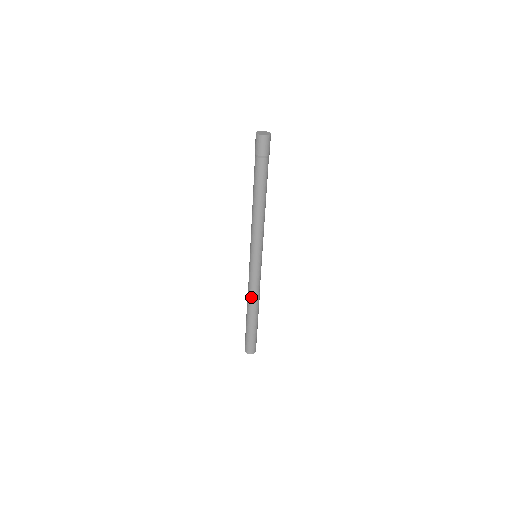
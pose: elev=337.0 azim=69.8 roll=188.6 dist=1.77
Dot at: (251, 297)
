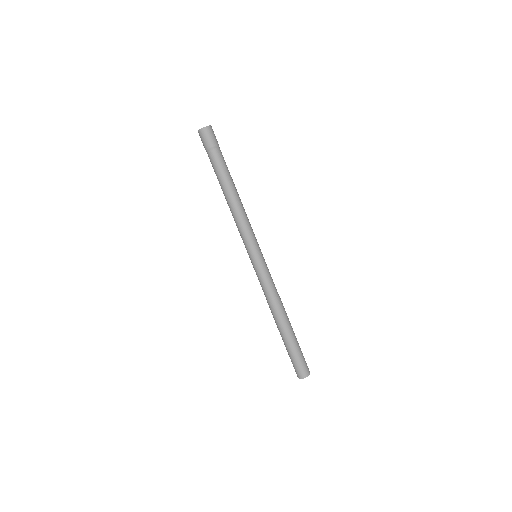
Dot at: (274, 303)
